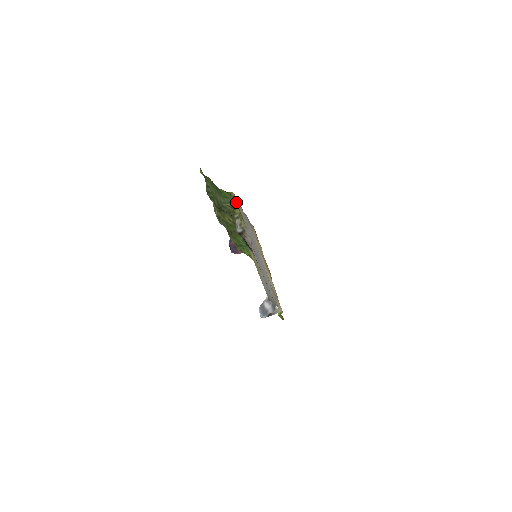
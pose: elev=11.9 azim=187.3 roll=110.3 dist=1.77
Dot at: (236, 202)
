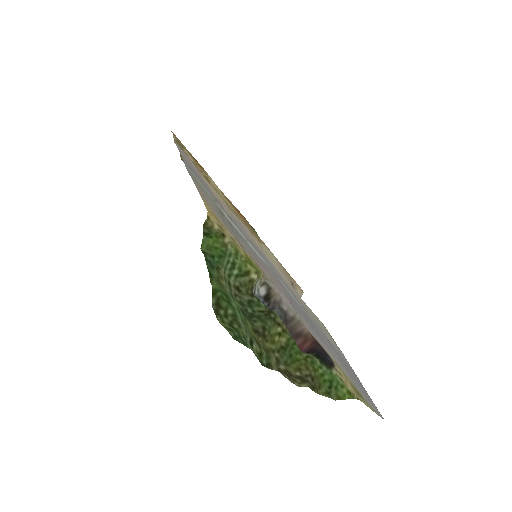
Dot at: (229, 240)
